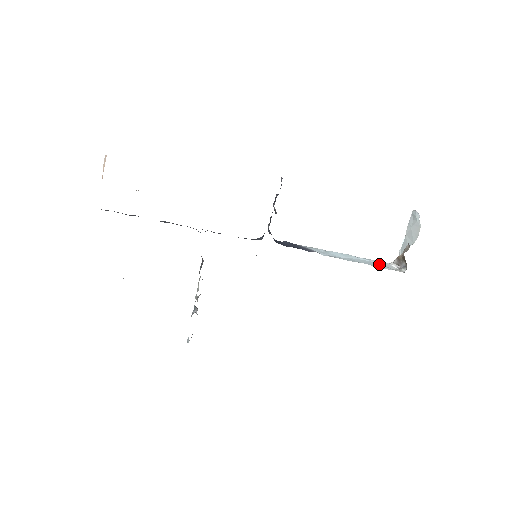
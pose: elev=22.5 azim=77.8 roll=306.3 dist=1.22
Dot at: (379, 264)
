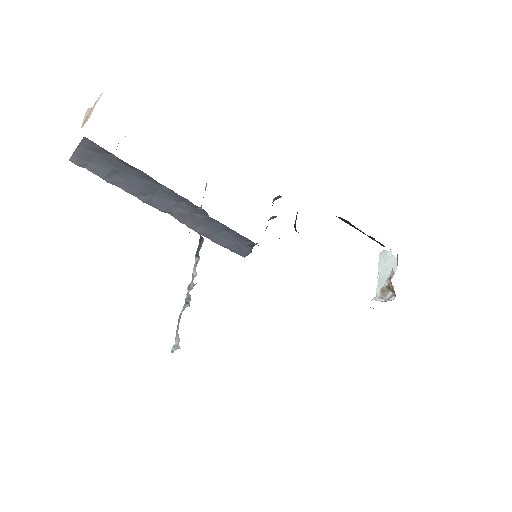
Dot at: occluded
